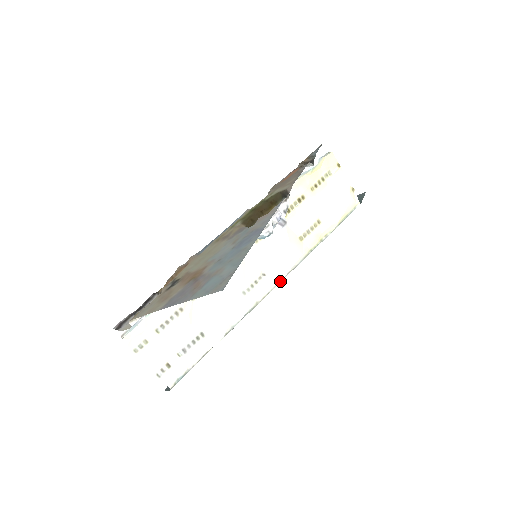
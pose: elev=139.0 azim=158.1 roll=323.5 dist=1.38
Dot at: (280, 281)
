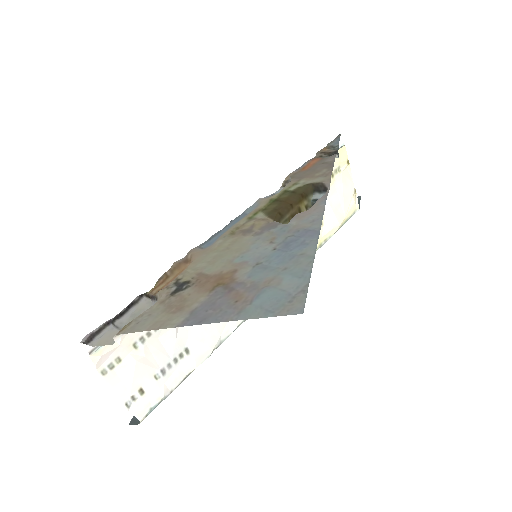
Dot at: occluded
